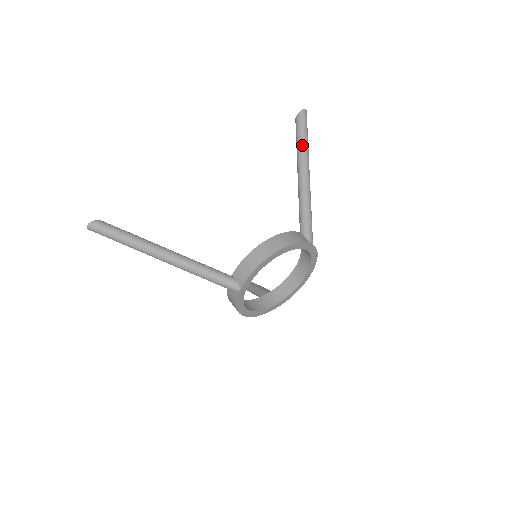
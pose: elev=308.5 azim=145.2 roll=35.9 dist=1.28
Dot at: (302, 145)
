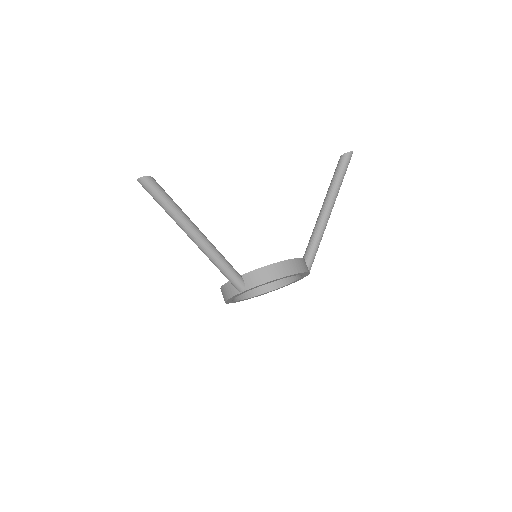
Dot at: (338, 184)
